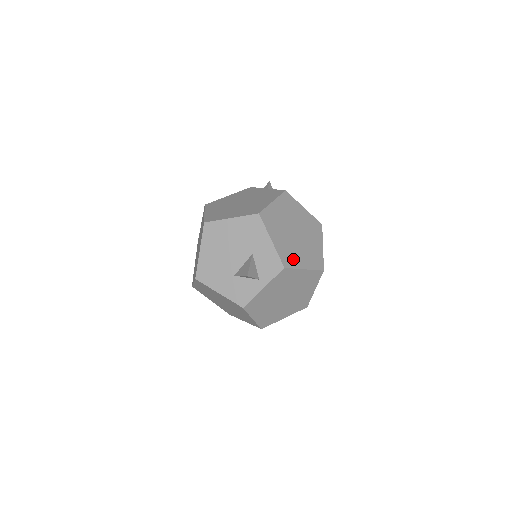
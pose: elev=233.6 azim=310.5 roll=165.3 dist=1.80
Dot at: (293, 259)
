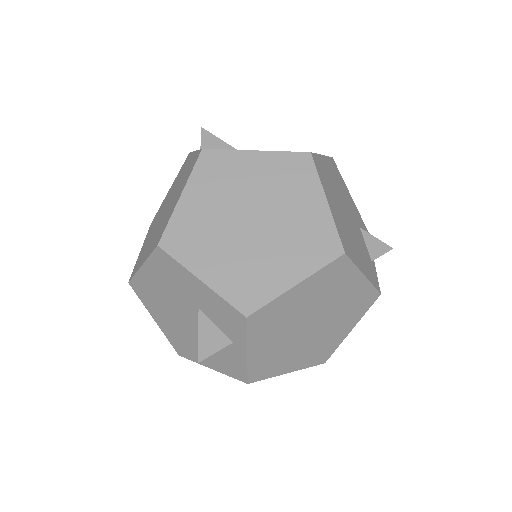
Dot at: (261, 283)
